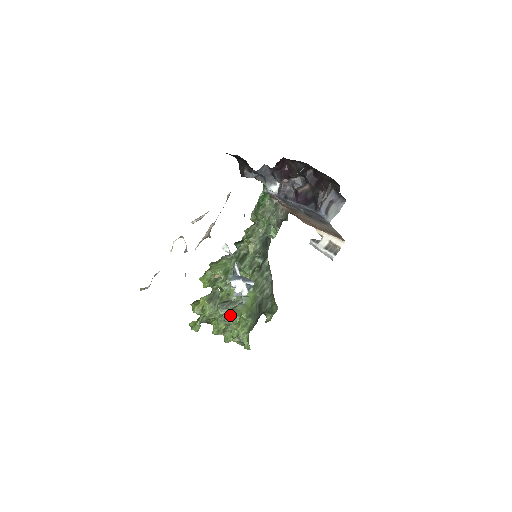
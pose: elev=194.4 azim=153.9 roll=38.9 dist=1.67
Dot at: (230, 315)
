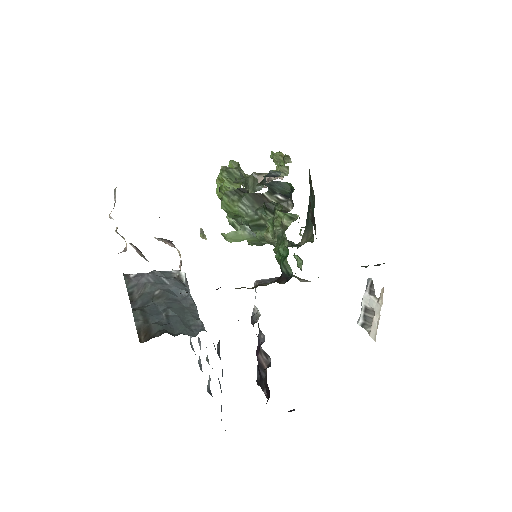
Dot at: (225, 238)
